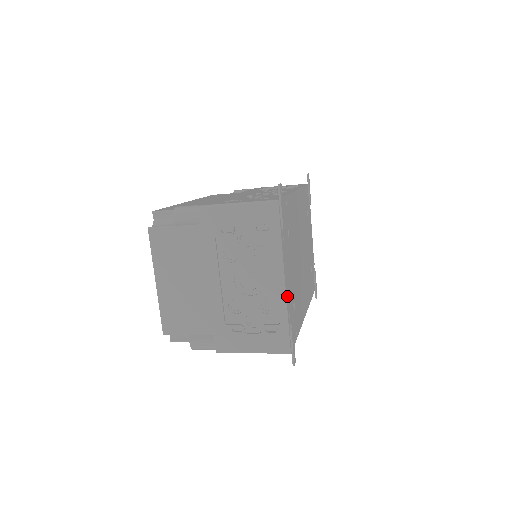
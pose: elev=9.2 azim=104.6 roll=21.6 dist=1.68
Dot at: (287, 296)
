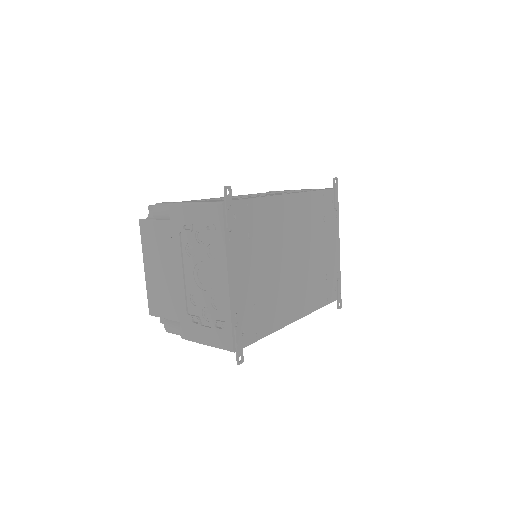
Dot at: (233, 296)
